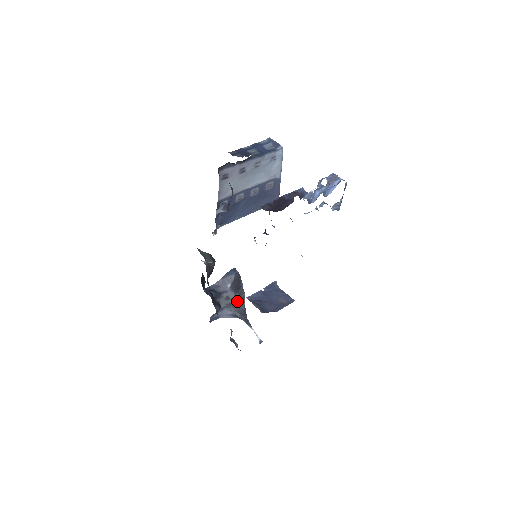
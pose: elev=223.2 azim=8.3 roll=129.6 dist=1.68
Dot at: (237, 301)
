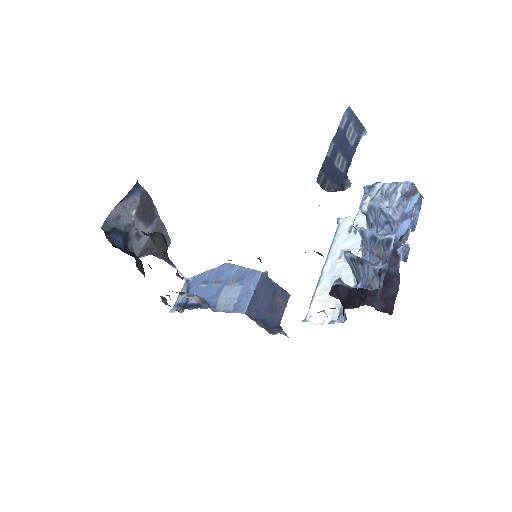
Dot at: occluded
